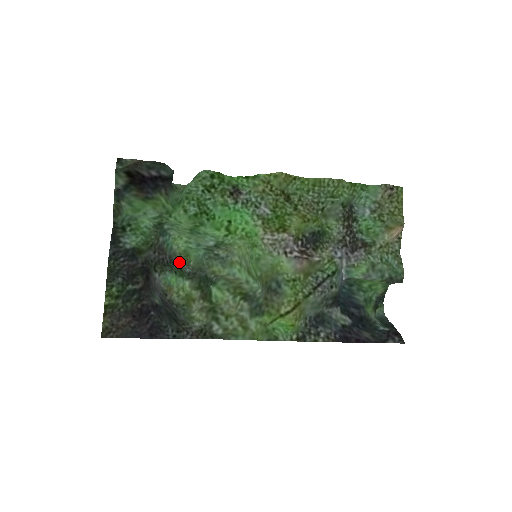
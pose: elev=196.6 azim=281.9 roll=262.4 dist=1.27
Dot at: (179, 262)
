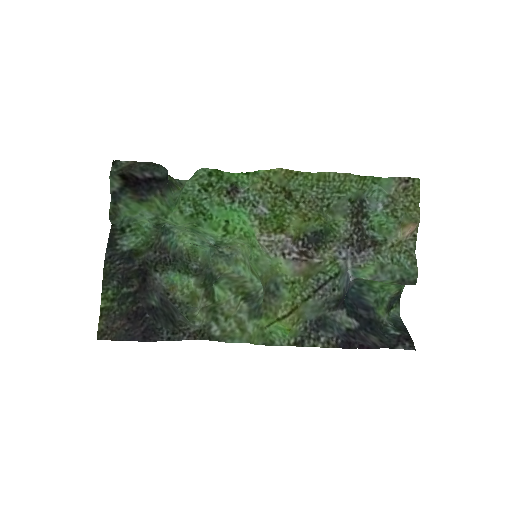
Dot at: (186, 259)
